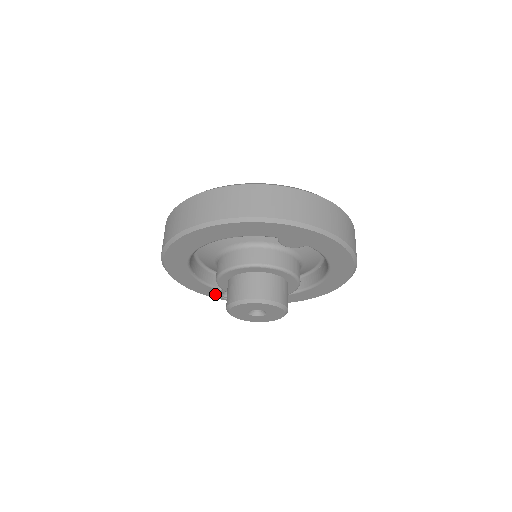
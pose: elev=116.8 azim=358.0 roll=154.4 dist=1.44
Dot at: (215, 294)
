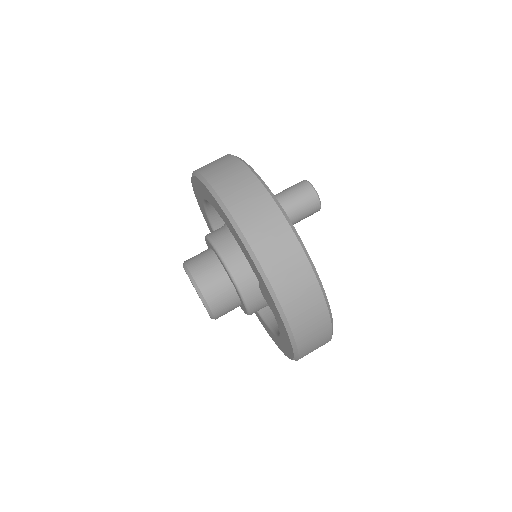
Dot at: occluded
